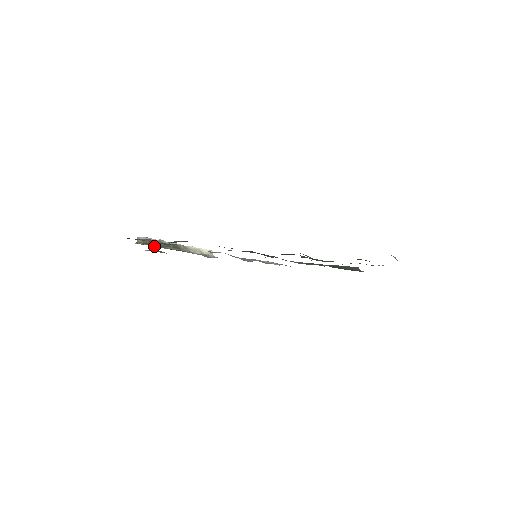
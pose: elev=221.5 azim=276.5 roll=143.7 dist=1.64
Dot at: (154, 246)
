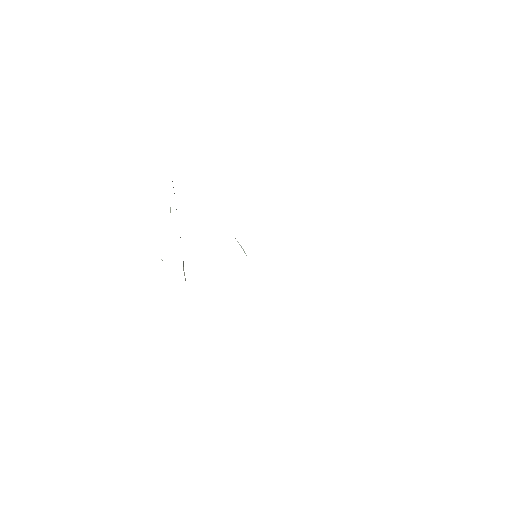
Dot at: occluded
